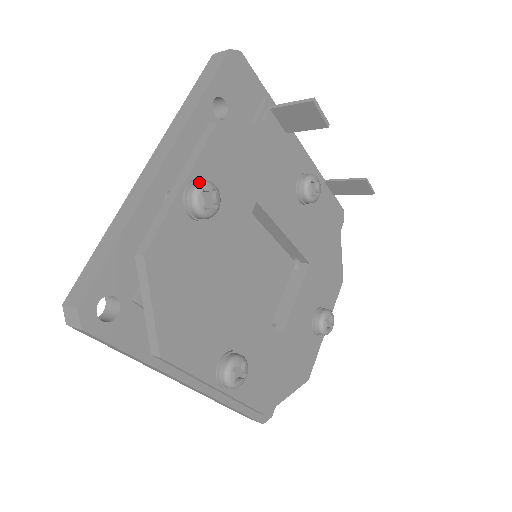
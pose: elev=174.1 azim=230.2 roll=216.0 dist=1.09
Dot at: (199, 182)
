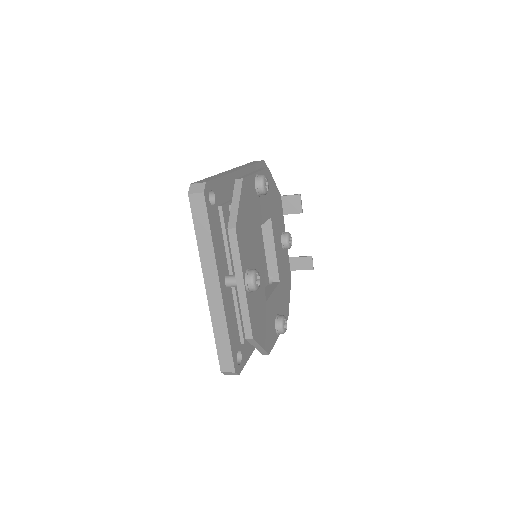
Dot at: (264, 175)
